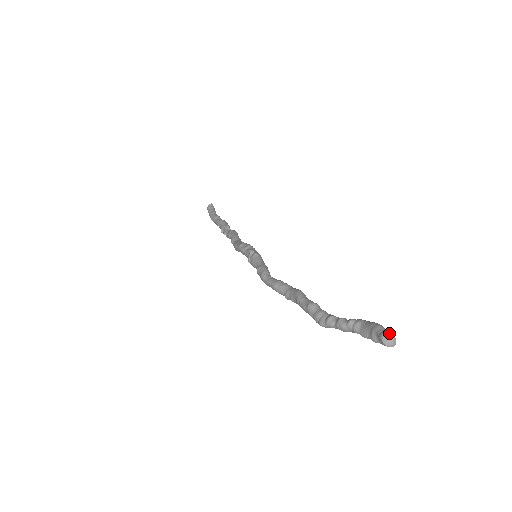
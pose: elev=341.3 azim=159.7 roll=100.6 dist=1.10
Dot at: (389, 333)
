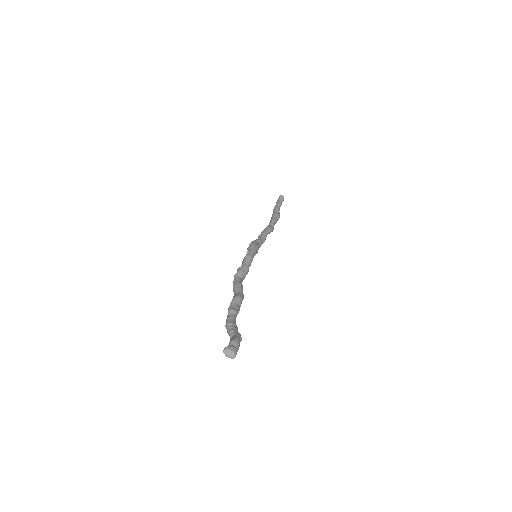
Dot at: (230, 348)
